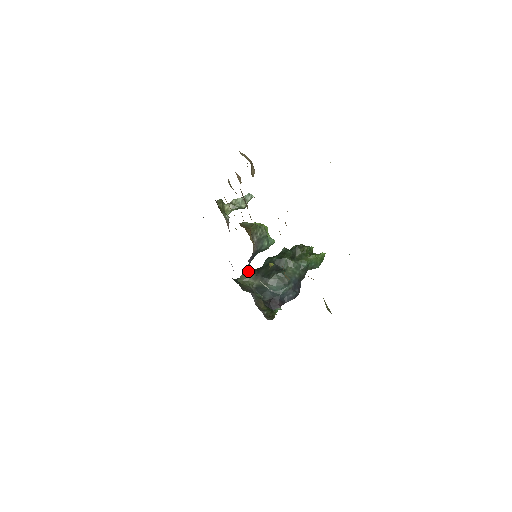
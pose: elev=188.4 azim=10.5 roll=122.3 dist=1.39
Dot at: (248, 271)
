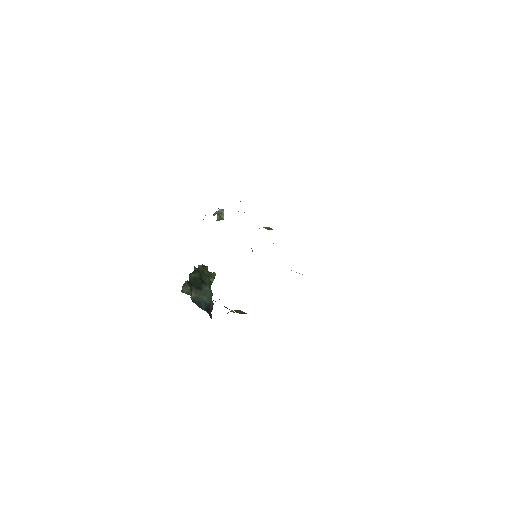
Dot at: (187, 284)
